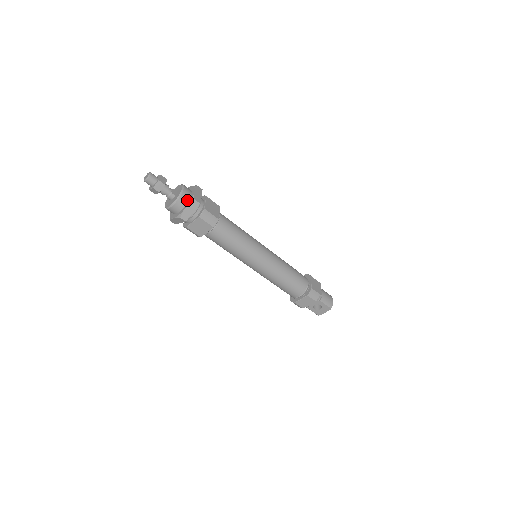
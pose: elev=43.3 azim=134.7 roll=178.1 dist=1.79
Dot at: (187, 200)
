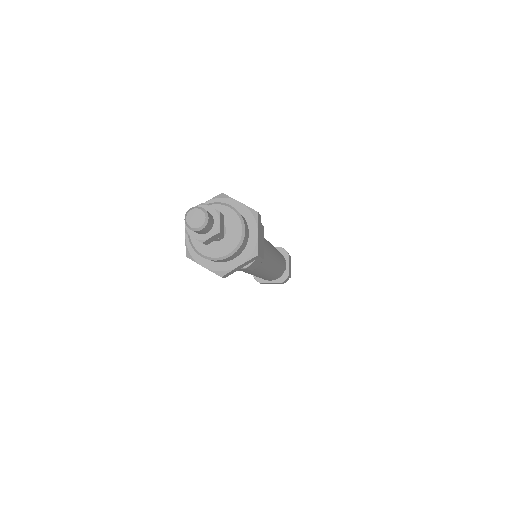
Dot at: (242, 249)
